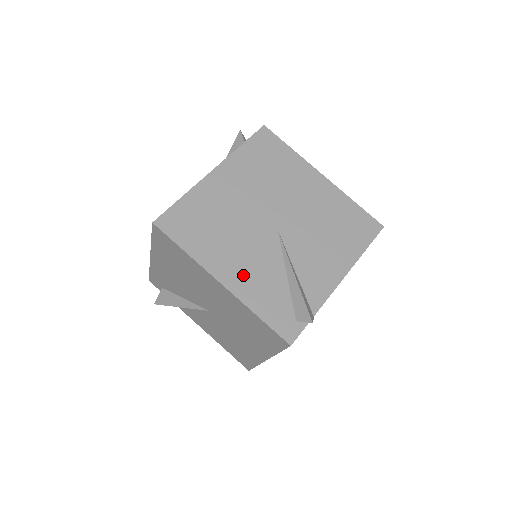
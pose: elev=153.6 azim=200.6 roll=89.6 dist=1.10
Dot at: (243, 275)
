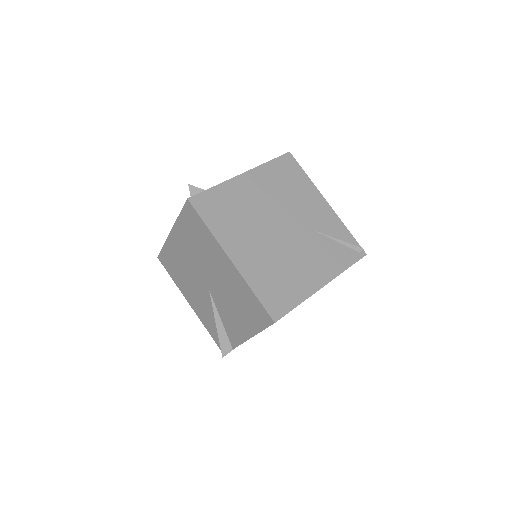
Dot at: (198, 307)
